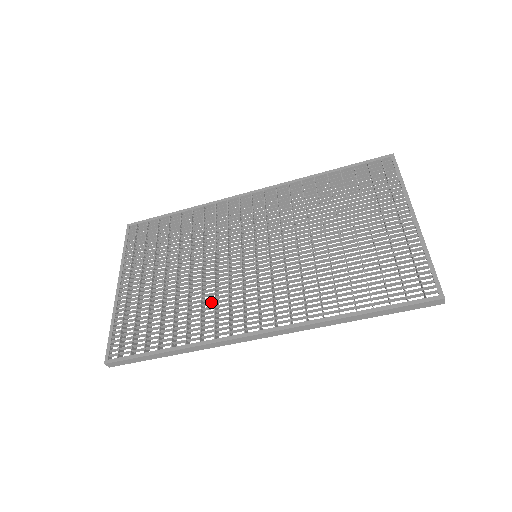
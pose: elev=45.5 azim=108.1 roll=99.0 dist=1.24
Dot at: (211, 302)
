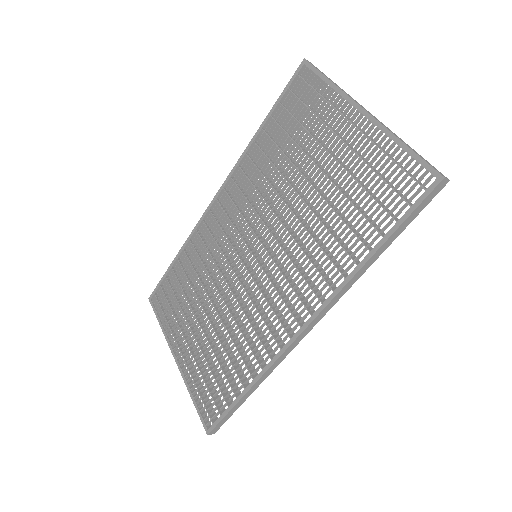
Dot at: (248, 326)
